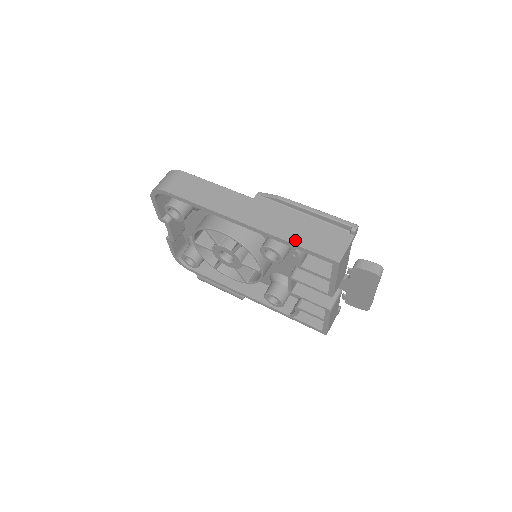
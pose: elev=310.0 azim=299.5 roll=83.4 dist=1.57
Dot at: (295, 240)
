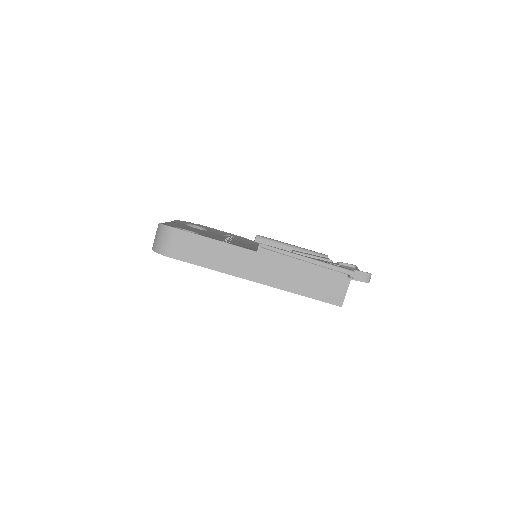
Dot at: (303, 292)
